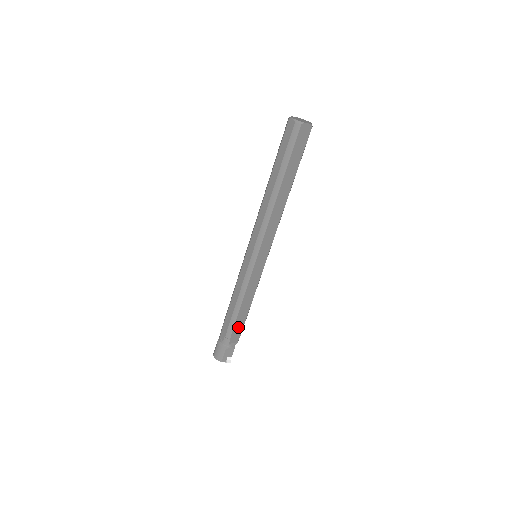
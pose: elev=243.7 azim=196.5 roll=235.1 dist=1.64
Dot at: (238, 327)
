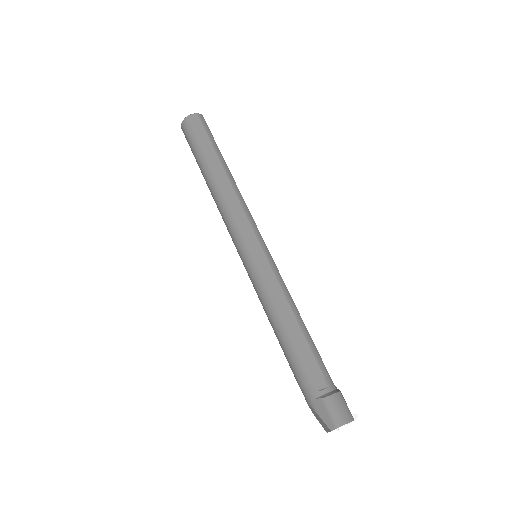
Dot at: occluded
